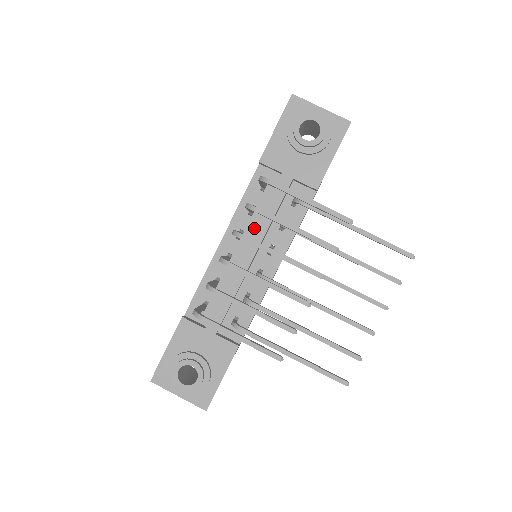
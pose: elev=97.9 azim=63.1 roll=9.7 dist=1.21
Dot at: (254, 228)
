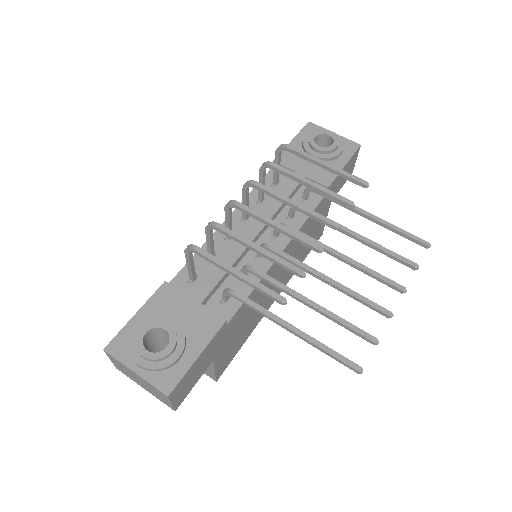
Dot at: occluded
